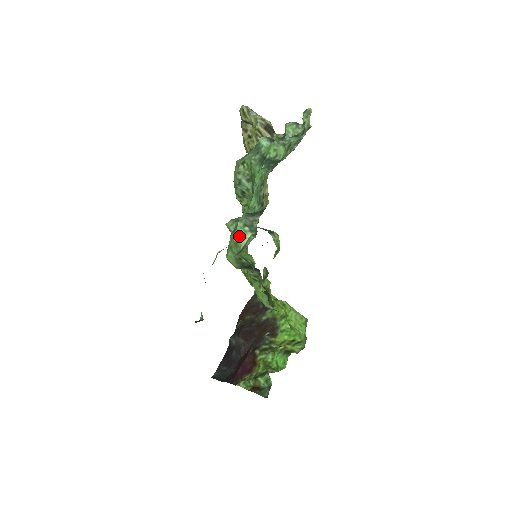
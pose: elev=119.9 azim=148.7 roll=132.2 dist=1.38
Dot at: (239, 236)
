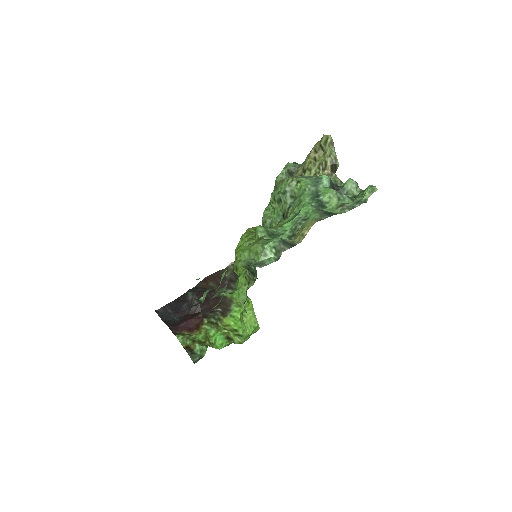
Dot at: (264, 251)
